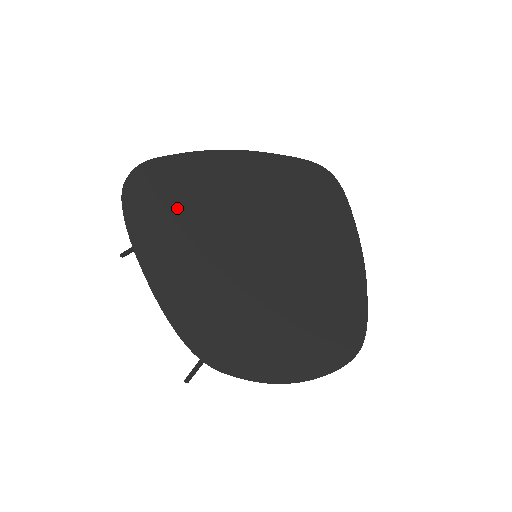
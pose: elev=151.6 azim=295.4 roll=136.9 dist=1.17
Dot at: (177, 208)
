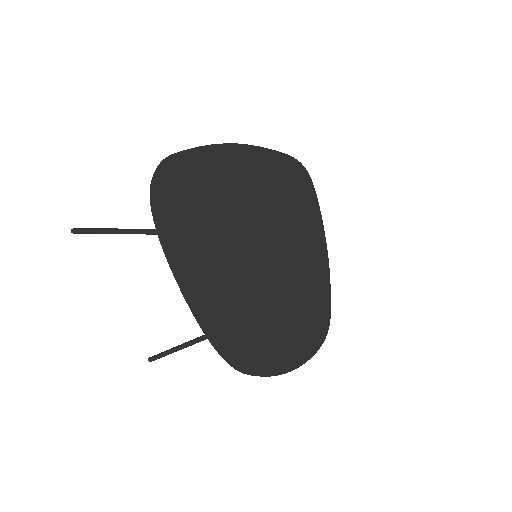
Dot at: (200, 213)
